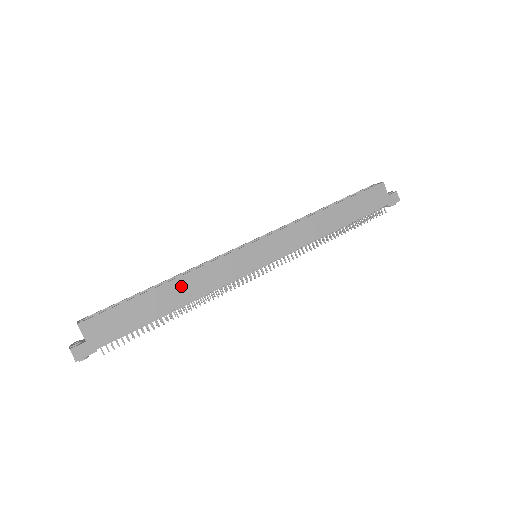
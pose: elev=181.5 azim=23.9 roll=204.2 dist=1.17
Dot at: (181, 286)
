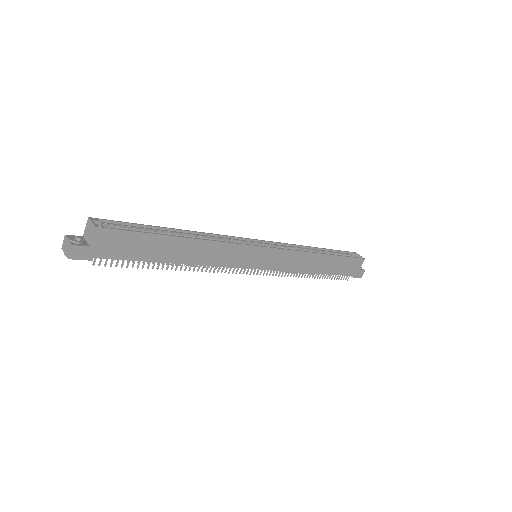
Dot at: (195, 248)
